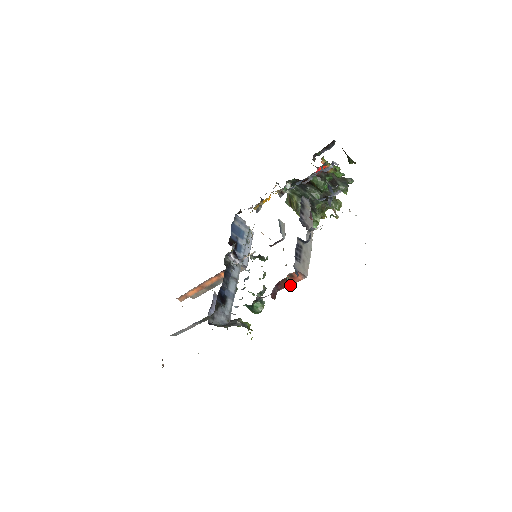
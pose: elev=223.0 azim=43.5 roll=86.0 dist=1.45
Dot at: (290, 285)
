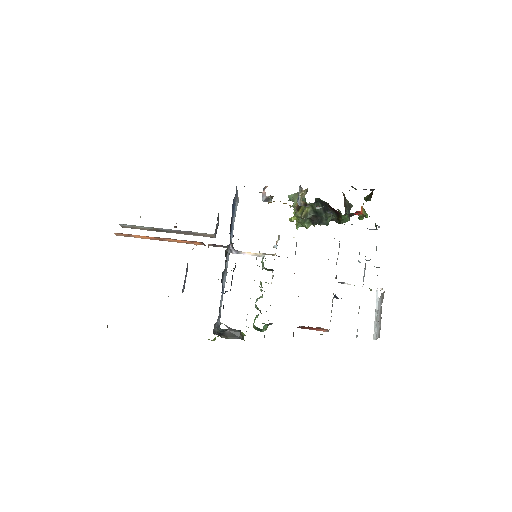
Dot at: (309, 329)
